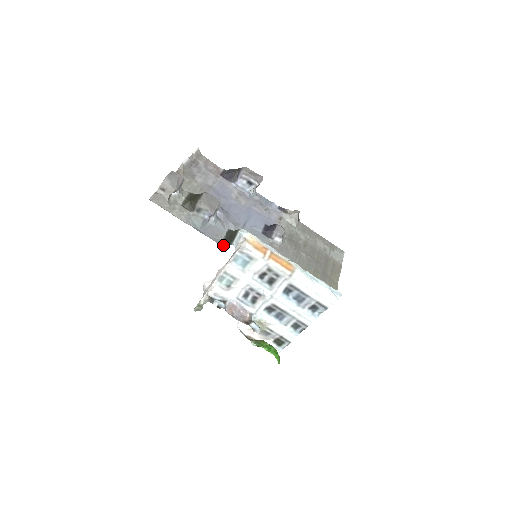
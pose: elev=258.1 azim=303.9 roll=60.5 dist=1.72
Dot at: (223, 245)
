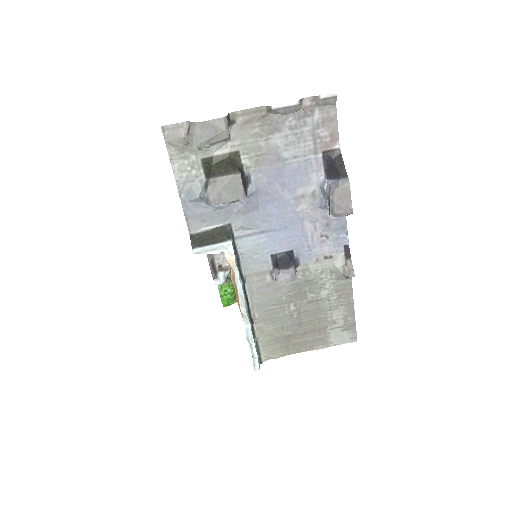
Dot at: (192, 237)
